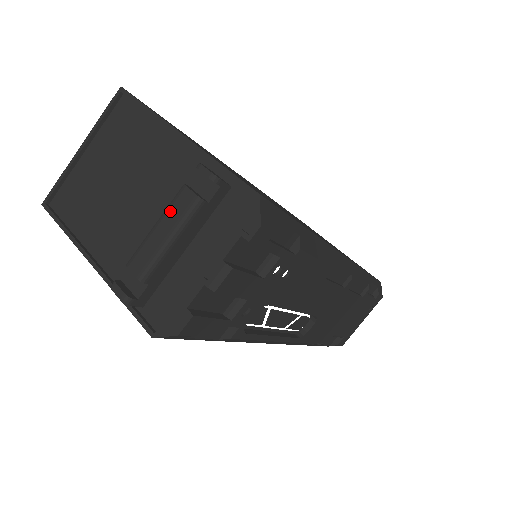
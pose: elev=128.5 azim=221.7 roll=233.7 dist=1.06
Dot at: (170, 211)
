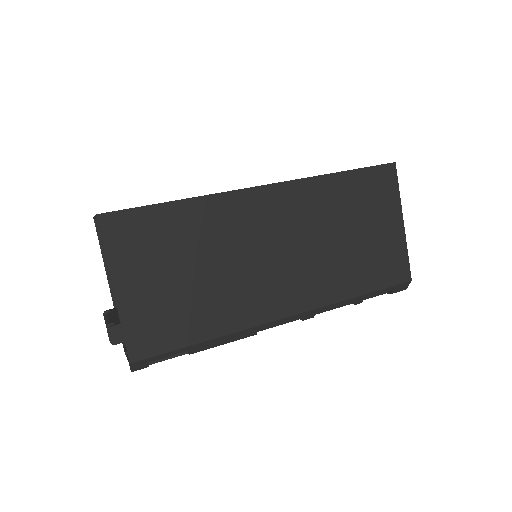
Dot at: occluded
